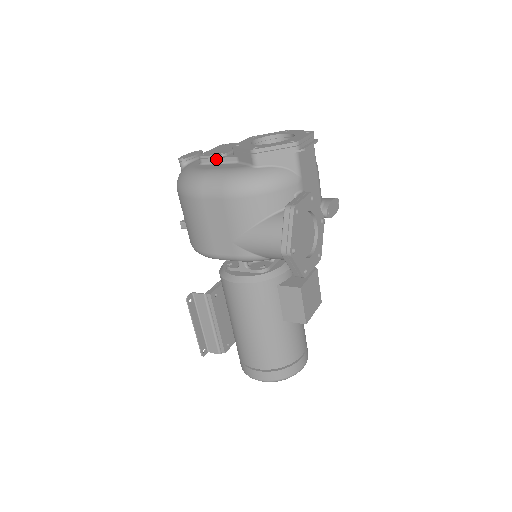
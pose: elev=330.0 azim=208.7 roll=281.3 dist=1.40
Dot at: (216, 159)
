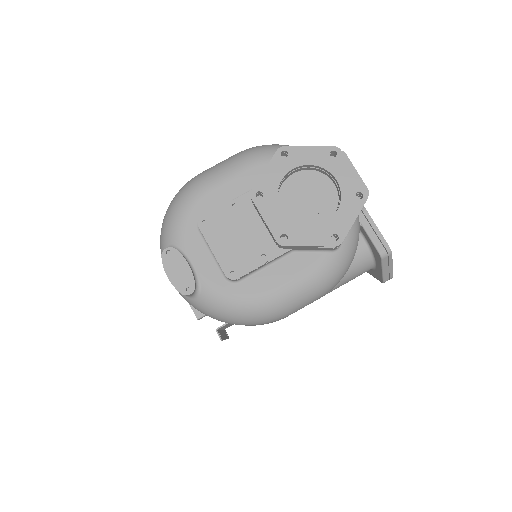
Dot at: (261, 267)
